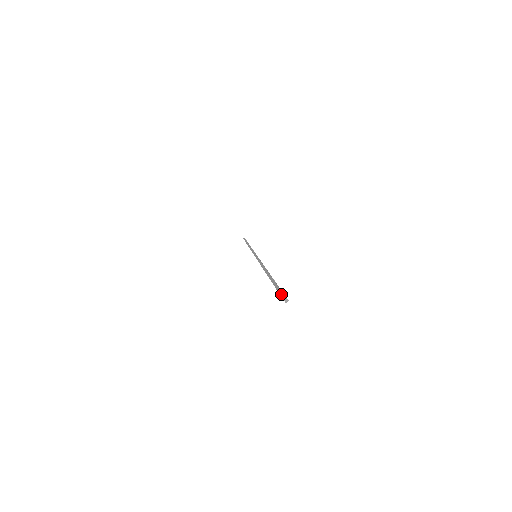
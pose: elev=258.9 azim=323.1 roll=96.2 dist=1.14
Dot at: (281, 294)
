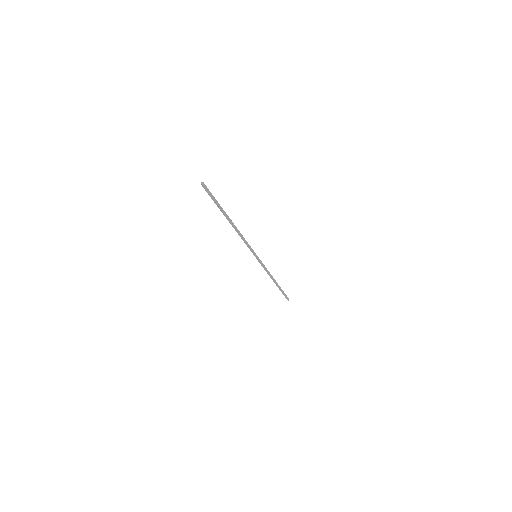
Dot at: (206, 186)
